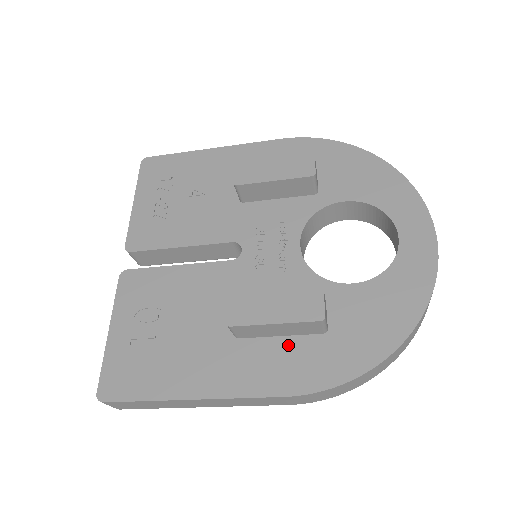
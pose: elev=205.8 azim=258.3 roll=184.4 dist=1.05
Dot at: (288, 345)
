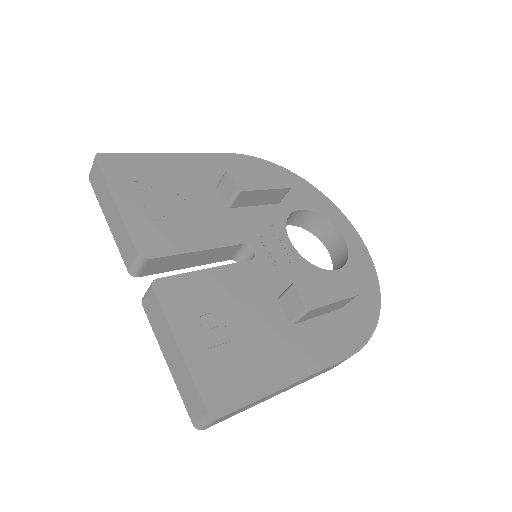
Dot at: (328, 321)
